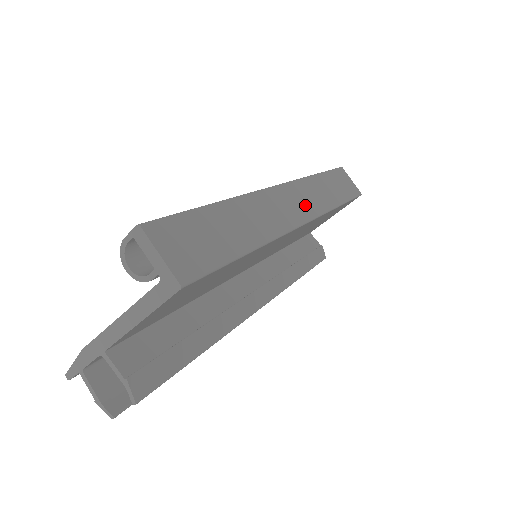
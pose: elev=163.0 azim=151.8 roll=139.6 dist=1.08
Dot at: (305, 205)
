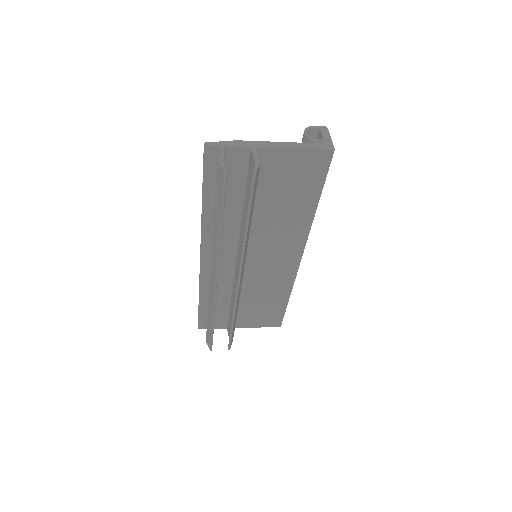
Dot at: occluded
